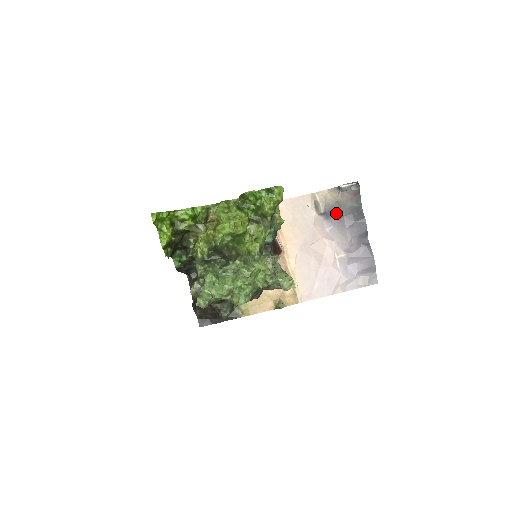
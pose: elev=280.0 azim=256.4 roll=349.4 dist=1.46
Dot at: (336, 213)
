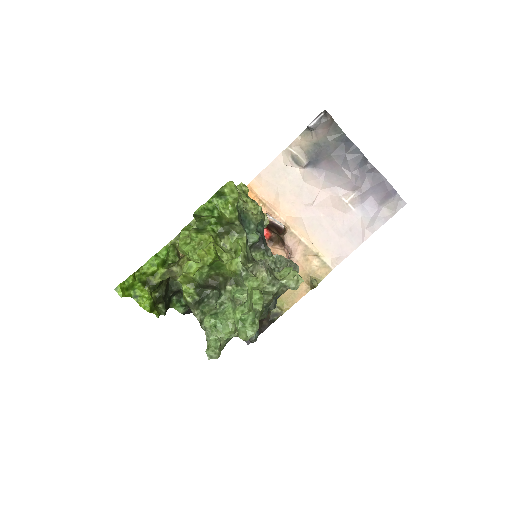
Dot at: (321, 156)
